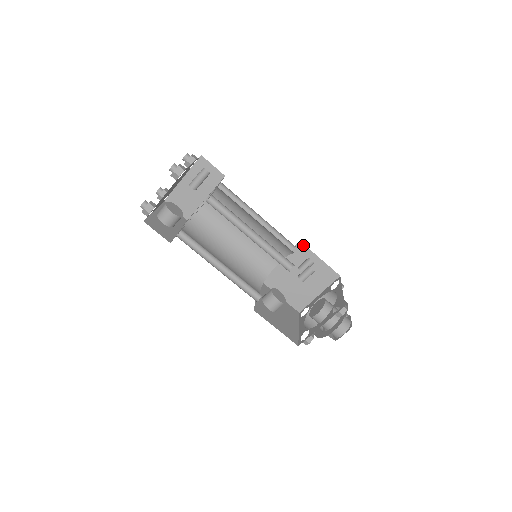
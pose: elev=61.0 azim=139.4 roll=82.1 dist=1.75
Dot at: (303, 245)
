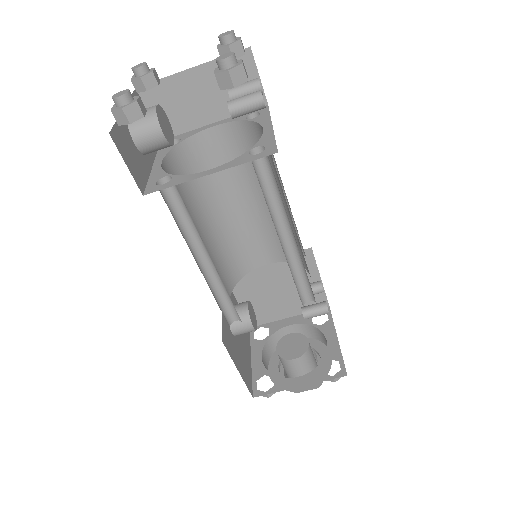
Dot at: (312, 254)
